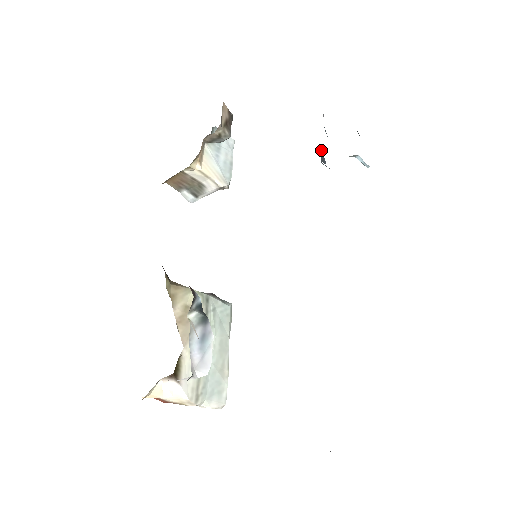
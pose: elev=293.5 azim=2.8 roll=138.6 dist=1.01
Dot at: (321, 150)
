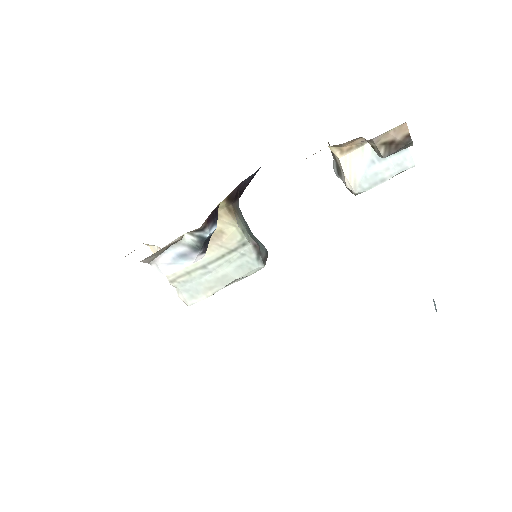
Dot at: occluded
